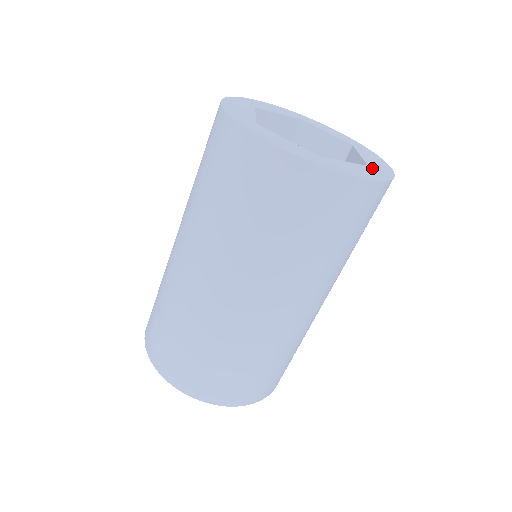
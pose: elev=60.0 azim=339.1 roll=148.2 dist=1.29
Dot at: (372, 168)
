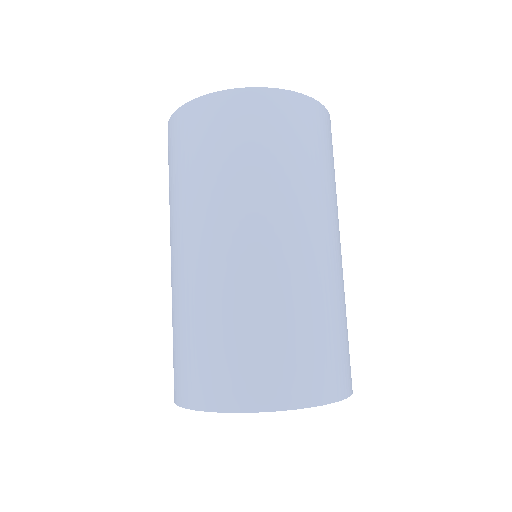
Dot at: occluded
